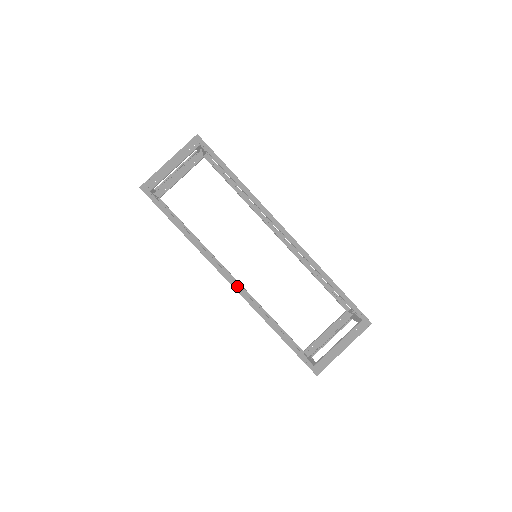
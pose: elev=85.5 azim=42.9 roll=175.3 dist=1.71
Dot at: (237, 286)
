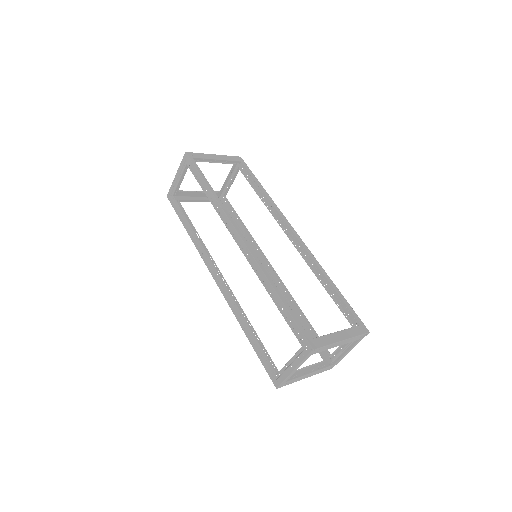
Dot at: (246, 241)
